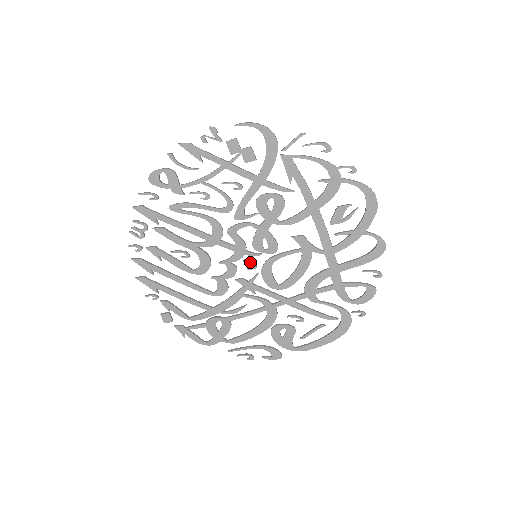
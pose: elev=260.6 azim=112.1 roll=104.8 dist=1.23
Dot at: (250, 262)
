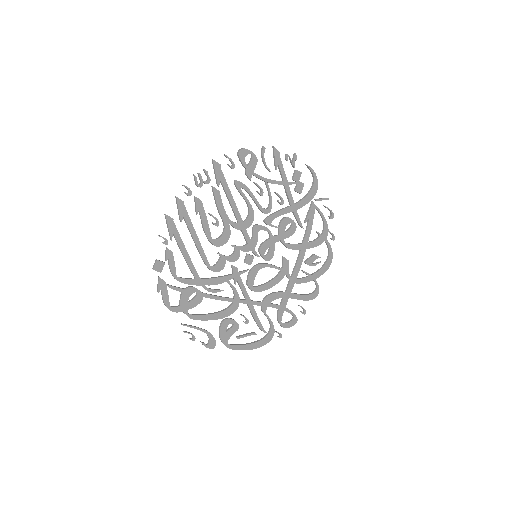
Dot at: (250, 258)
